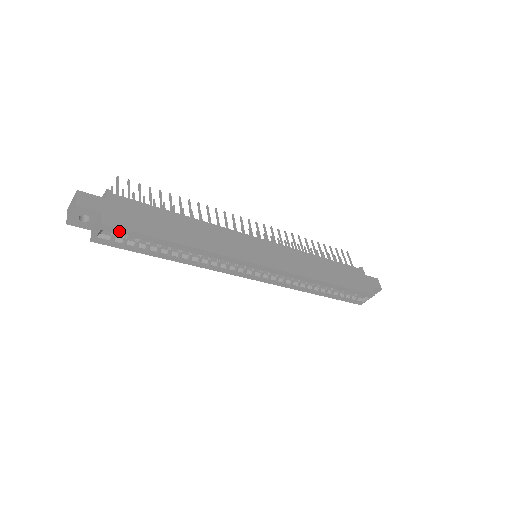
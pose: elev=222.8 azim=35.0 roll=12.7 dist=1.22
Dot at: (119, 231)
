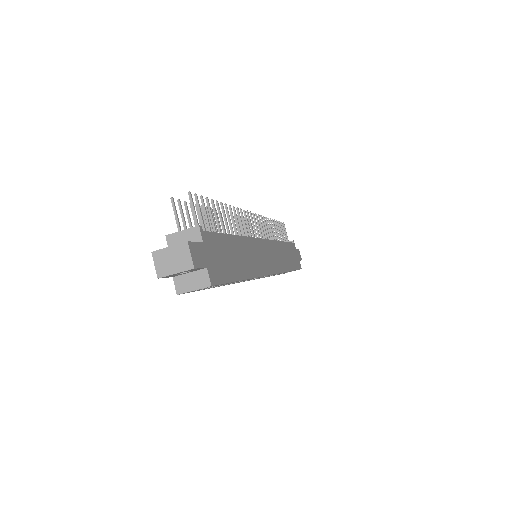
Dot at: occluded
